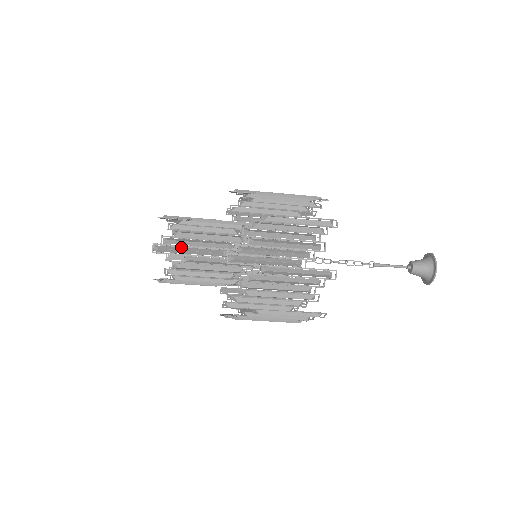
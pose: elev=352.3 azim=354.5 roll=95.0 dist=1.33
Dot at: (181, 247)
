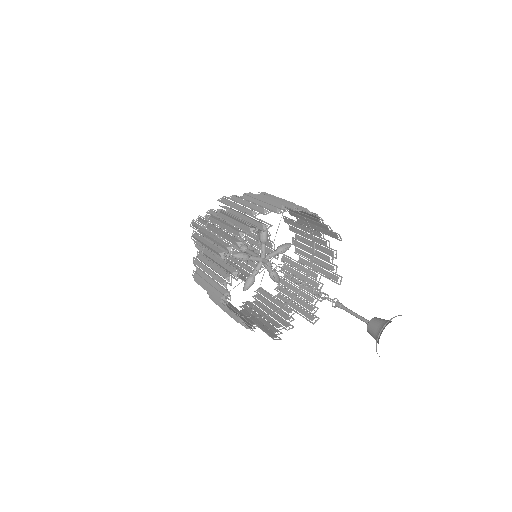
Dot at: occluded
